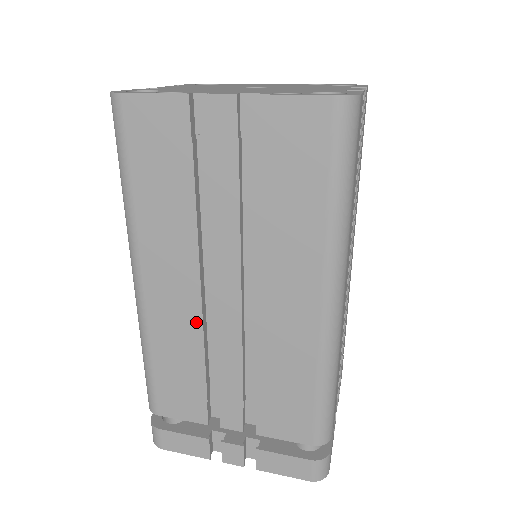
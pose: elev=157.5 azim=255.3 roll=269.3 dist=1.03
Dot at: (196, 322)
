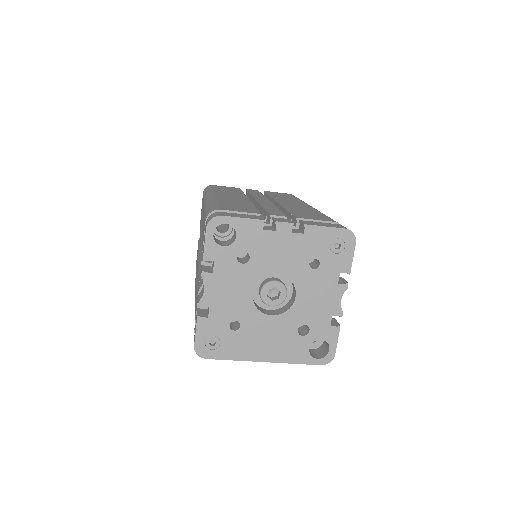
Dot at: (247, 201)
